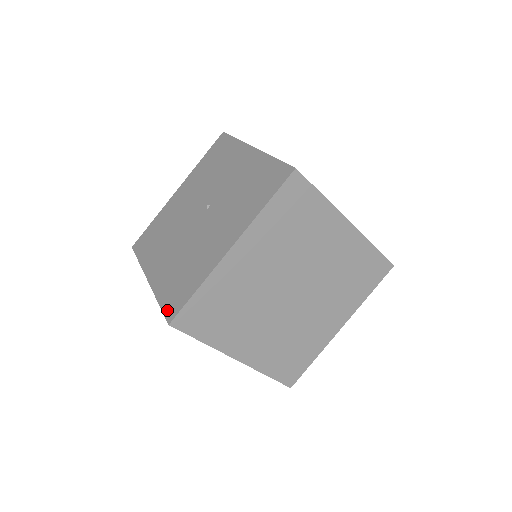
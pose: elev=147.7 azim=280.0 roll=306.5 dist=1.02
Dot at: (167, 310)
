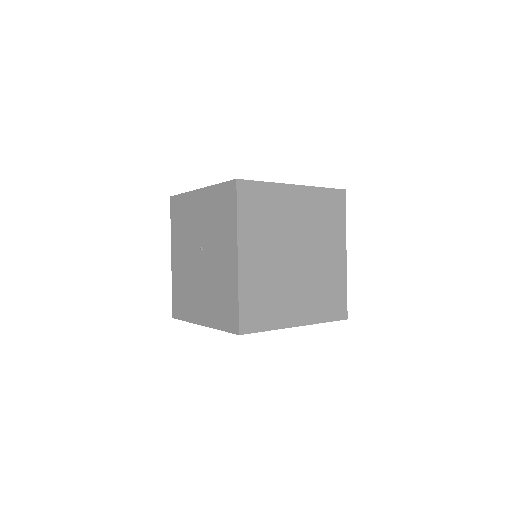
Dot at: (230, 328)
